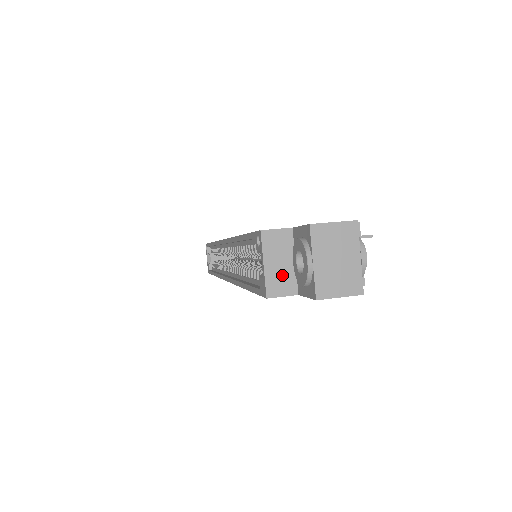
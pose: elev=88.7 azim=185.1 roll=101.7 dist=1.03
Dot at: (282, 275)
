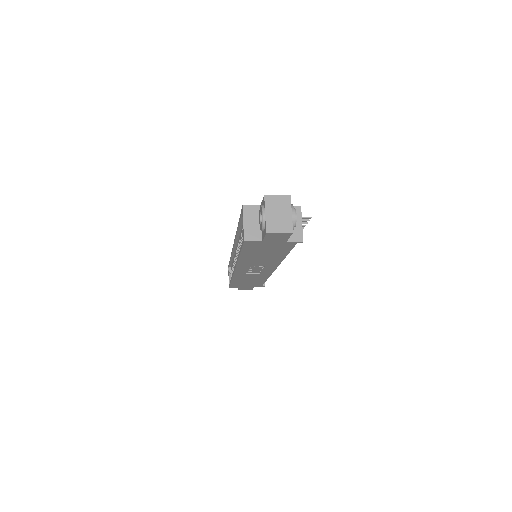
Dot at: (253, 229)
